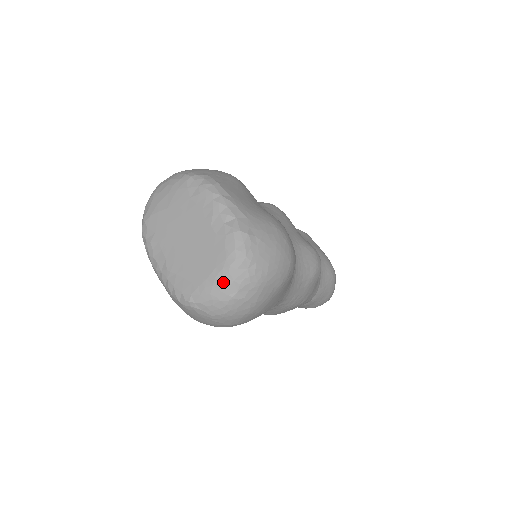
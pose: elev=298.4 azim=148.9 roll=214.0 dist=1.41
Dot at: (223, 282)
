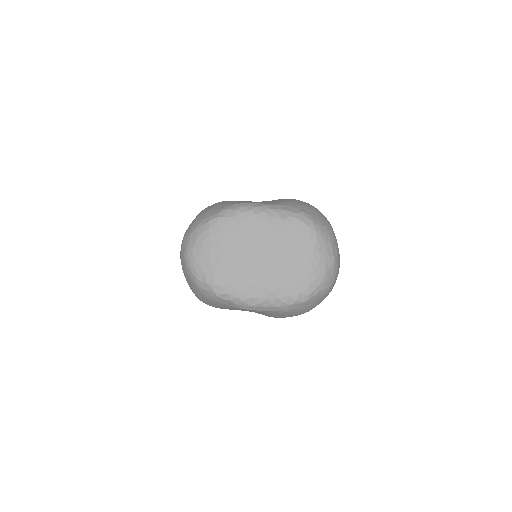
Dot at: (322, 255)
